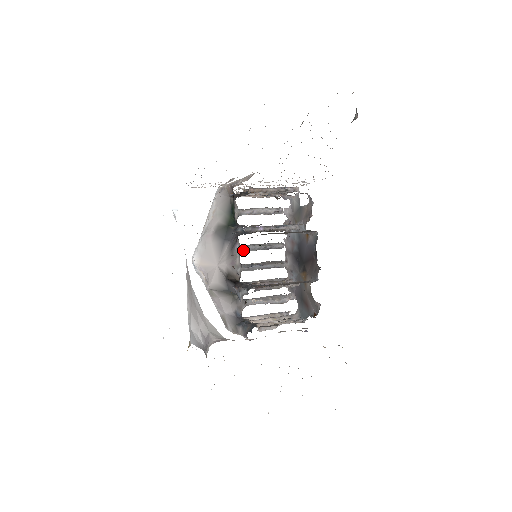
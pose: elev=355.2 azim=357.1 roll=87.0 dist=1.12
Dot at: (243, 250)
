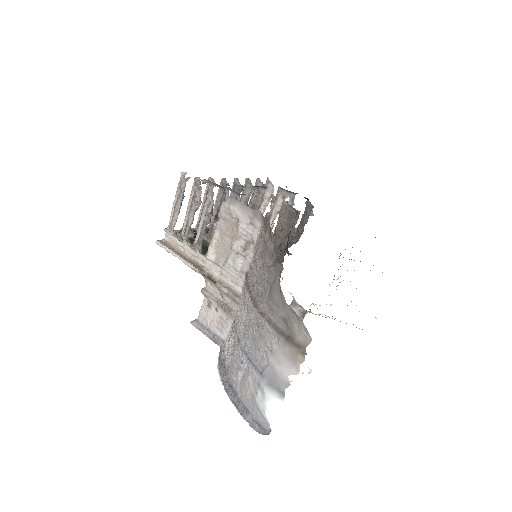
Dot at: occluded
